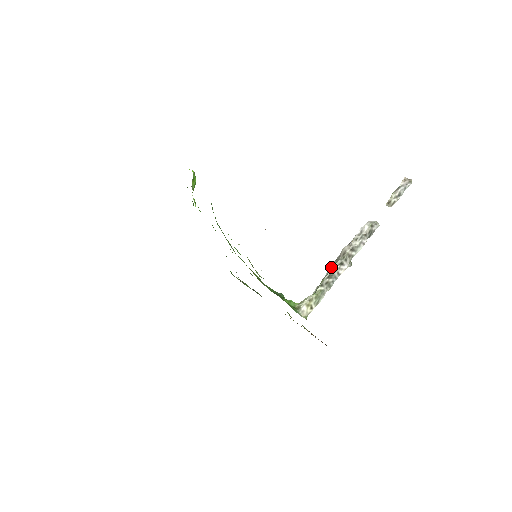
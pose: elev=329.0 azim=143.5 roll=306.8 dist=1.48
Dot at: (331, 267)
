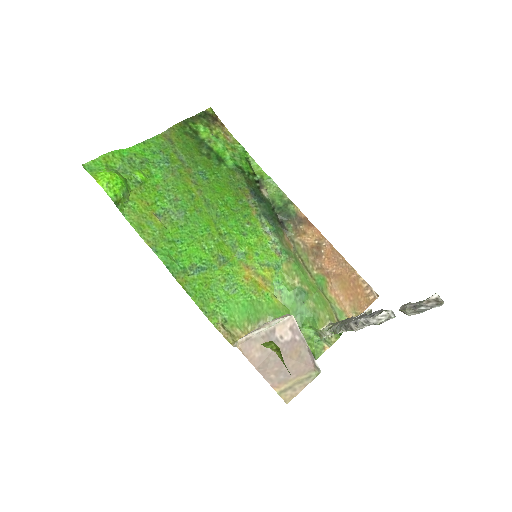
Dot at: (341, 328)
